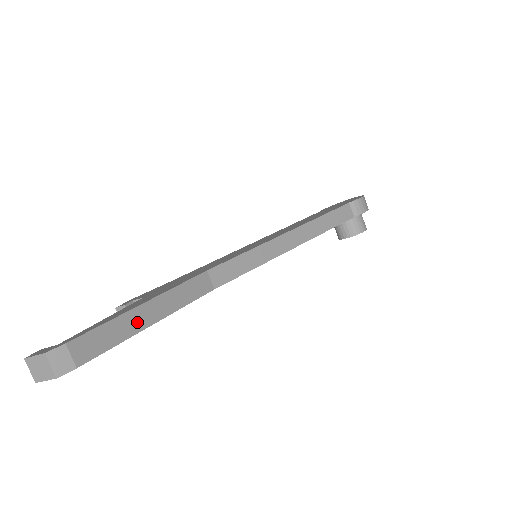
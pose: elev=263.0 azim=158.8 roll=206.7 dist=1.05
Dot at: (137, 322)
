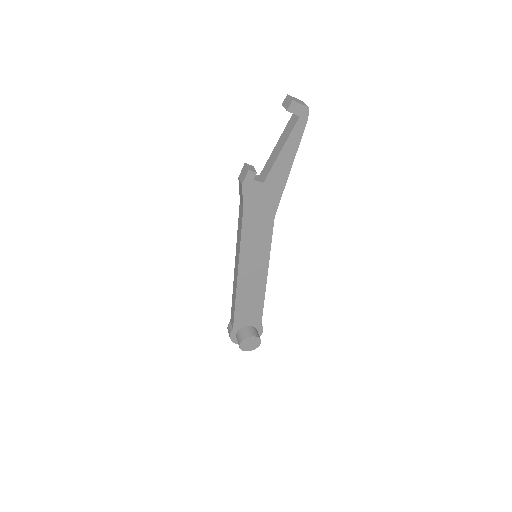
Dot at: (292, 158)
